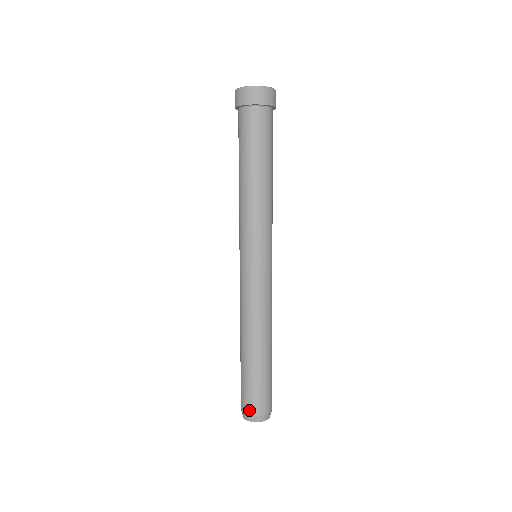
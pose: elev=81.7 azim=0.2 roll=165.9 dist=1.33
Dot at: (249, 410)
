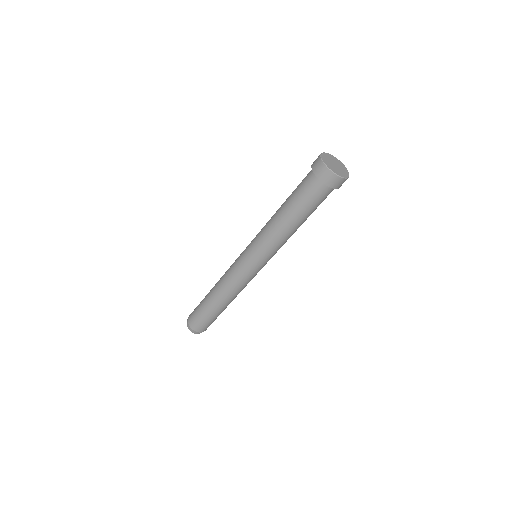
Dot at: (201, 330)
